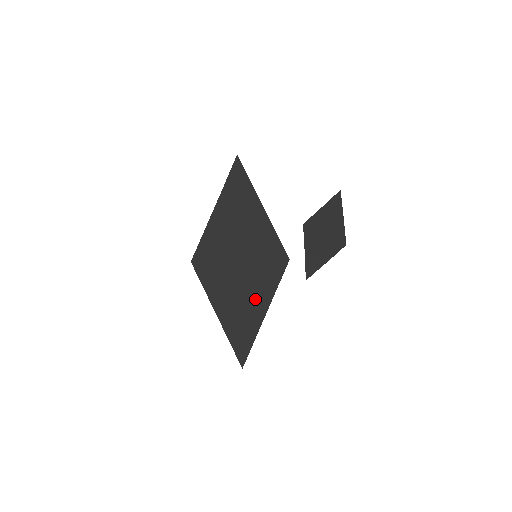
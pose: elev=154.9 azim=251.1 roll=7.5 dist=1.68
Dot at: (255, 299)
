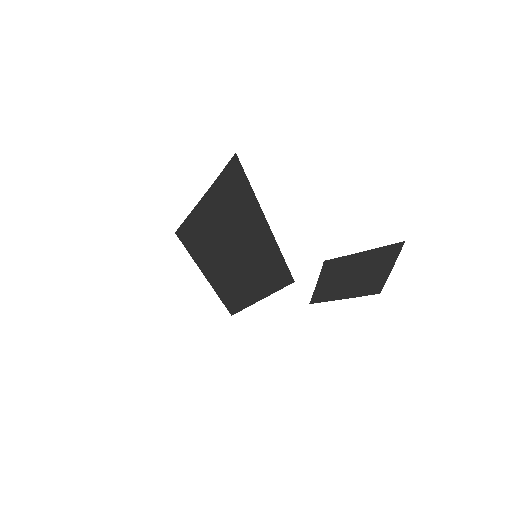
Dot at: (248, 288)
